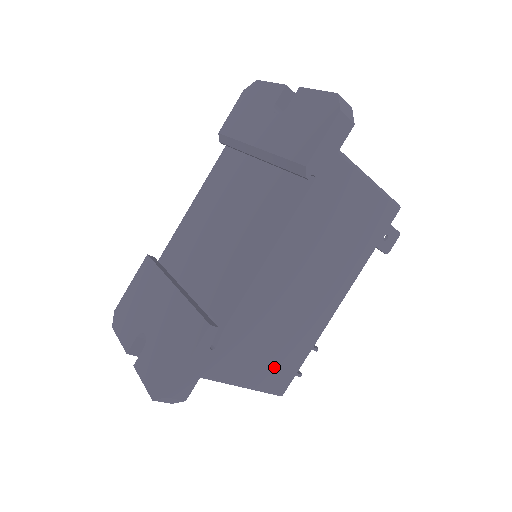
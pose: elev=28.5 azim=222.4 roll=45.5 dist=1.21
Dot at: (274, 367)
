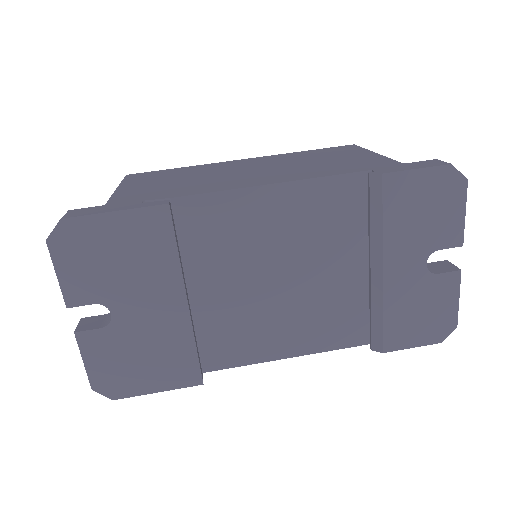
Dot at: occluded
